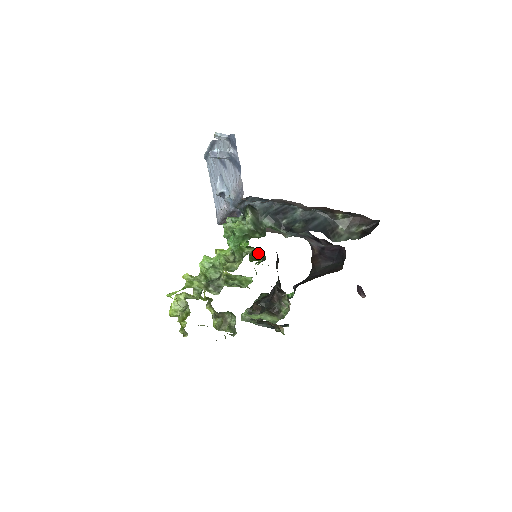
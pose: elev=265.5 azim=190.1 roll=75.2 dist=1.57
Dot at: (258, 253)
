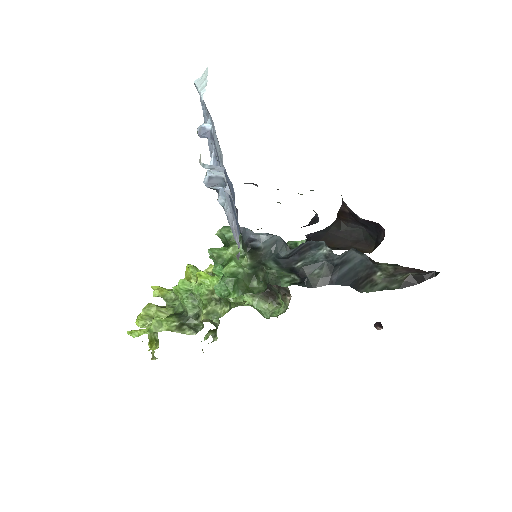
Dot at: occluded
